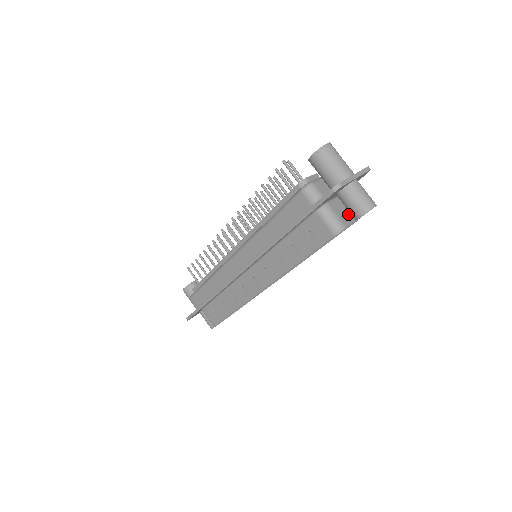
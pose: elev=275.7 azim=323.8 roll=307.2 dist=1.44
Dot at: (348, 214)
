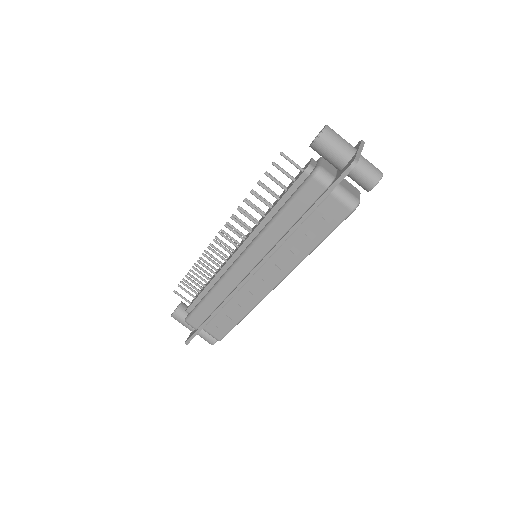
Dot at: (353, 189)
